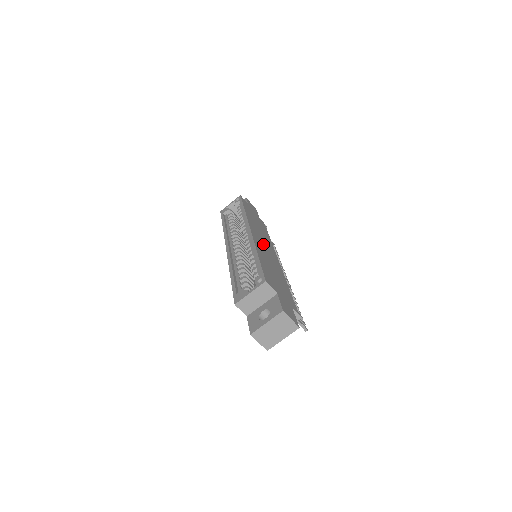
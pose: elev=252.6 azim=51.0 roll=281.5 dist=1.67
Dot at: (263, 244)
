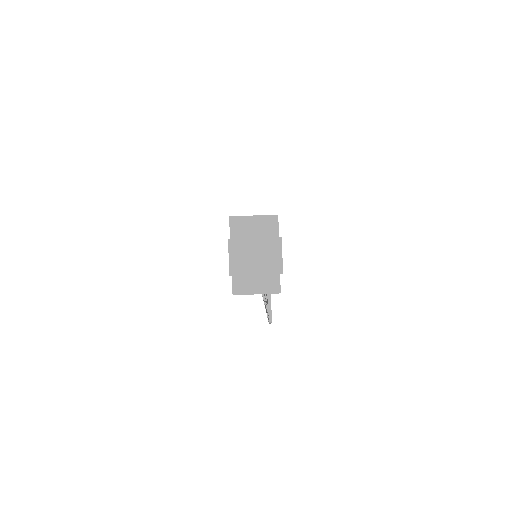
Dot at: occluded
